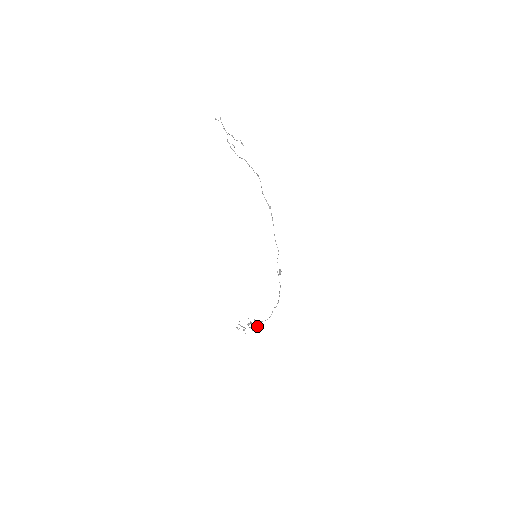
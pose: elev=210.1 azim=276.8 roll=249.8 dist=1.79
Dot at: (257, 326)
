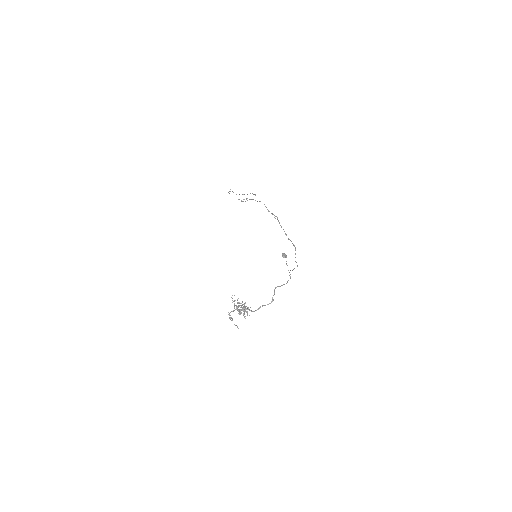
Dot at: (242, 307)
